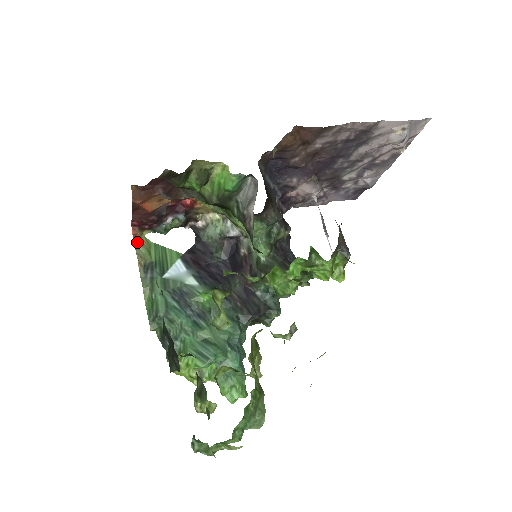
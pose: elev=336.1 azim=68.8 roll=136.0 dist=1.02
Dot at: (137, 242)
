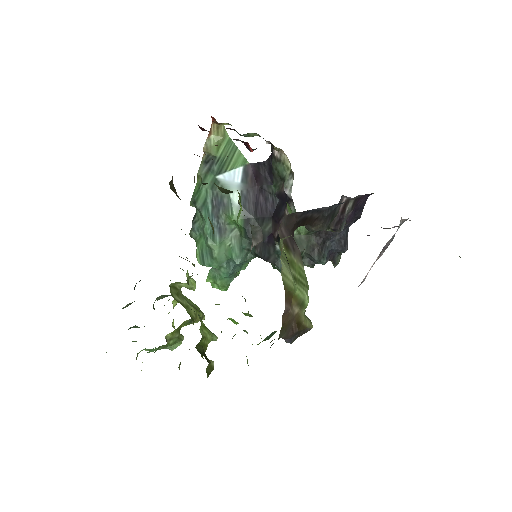
Dot at: (213, 130)
